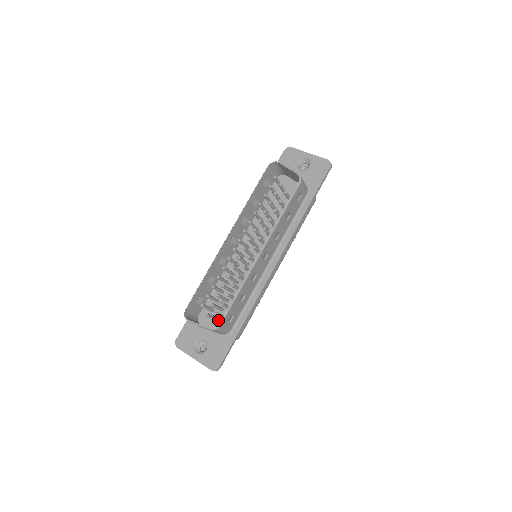
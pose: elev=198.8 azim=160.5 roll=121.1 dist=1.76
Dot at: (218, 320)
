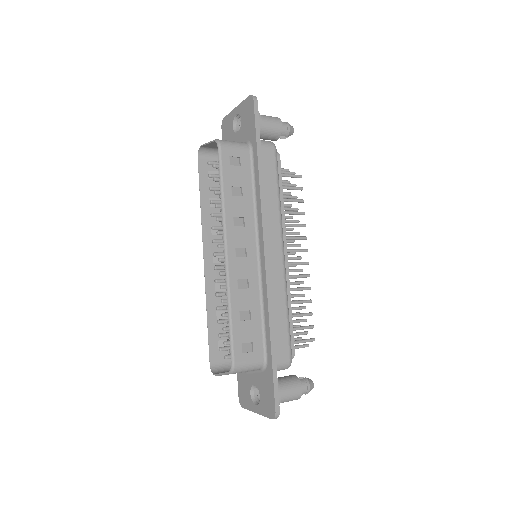
Dot at: occluded
